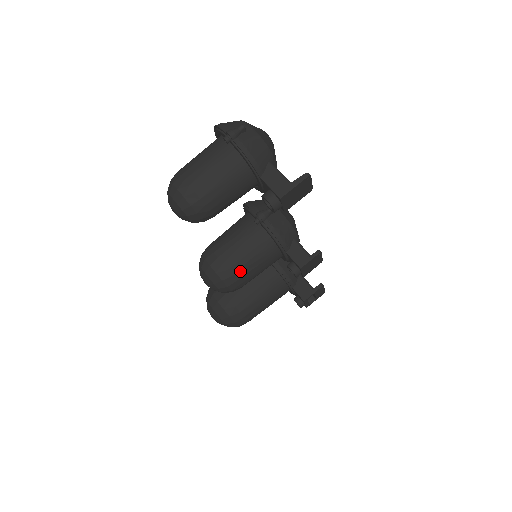
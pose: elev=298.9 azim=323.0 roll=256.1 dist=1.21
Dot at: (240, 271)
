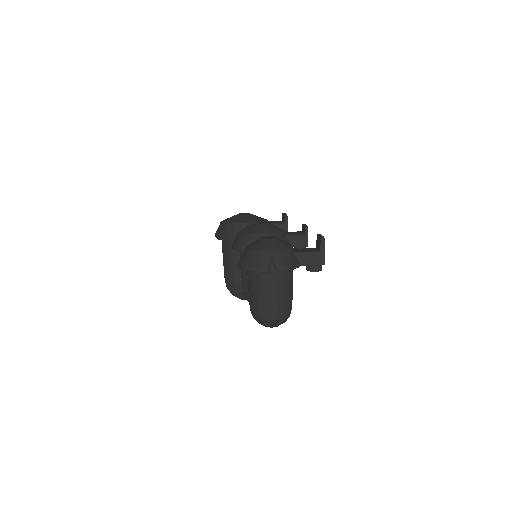
Dot at: occluded
